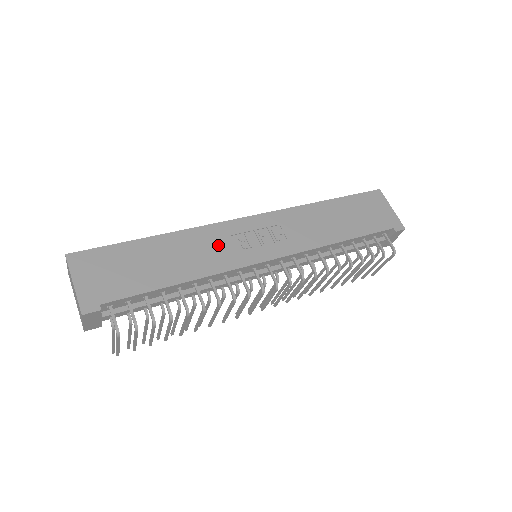
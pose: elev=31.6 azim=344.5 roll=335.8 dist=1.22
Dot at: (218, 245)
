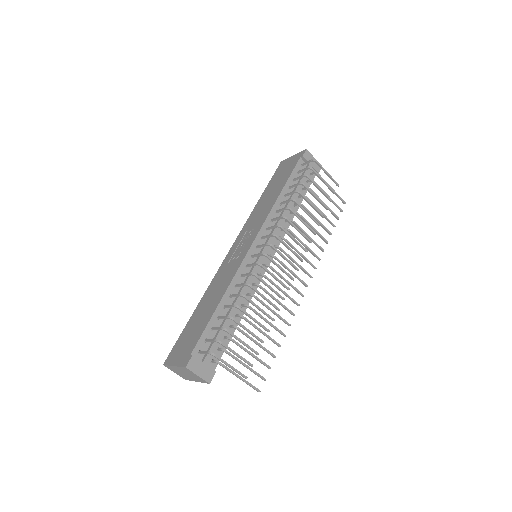
Dot at: (225, 273)
